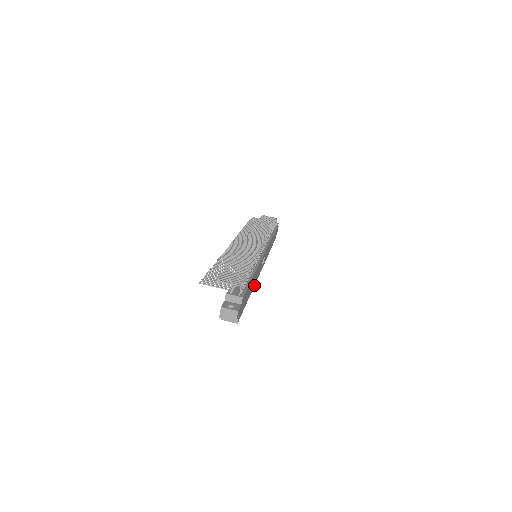
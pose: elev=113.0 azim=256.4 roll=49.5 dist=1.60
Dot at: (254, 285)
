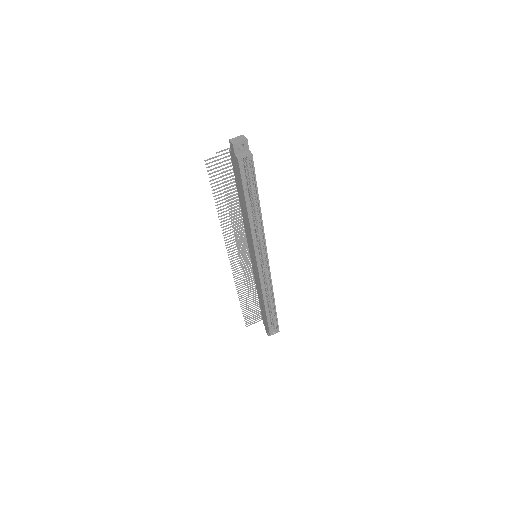
Dot at: (263, 226)
